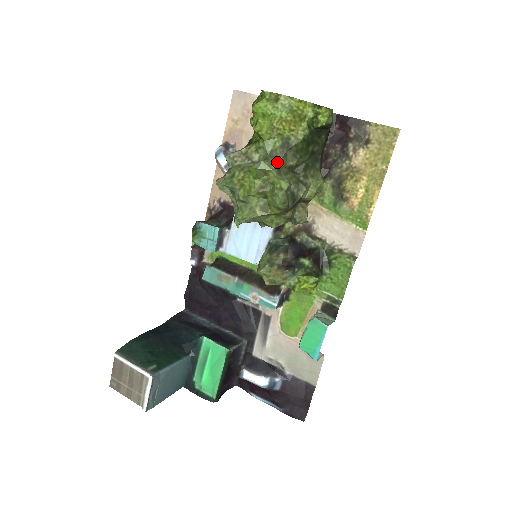
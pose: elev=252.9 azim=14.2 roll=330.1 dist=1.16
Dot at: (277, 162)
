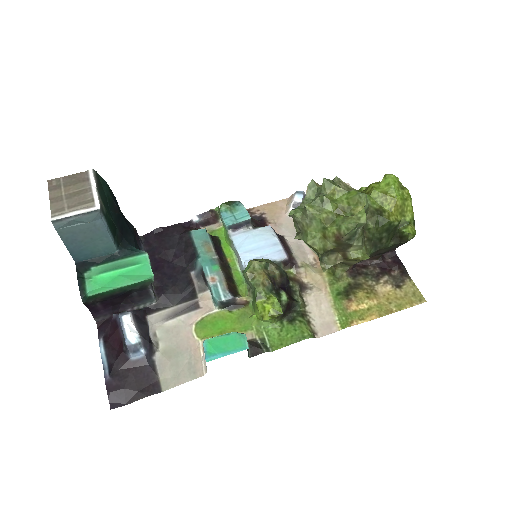
Dot at: occluded
